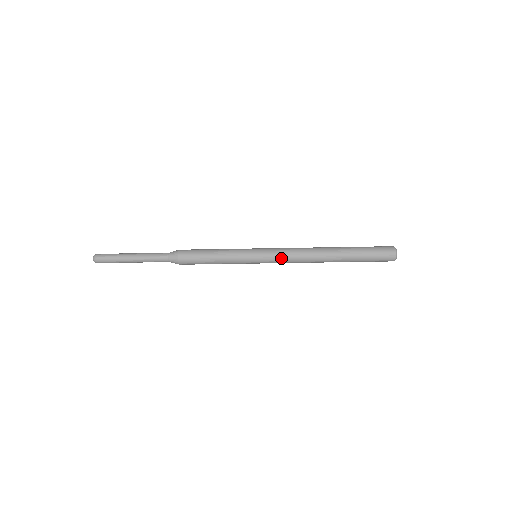
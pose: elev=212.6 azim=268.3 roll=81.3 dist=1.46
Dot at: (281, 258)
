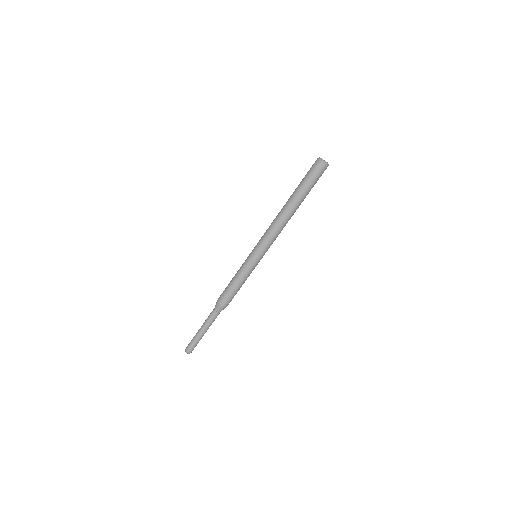
Dot at: (268, 242)
